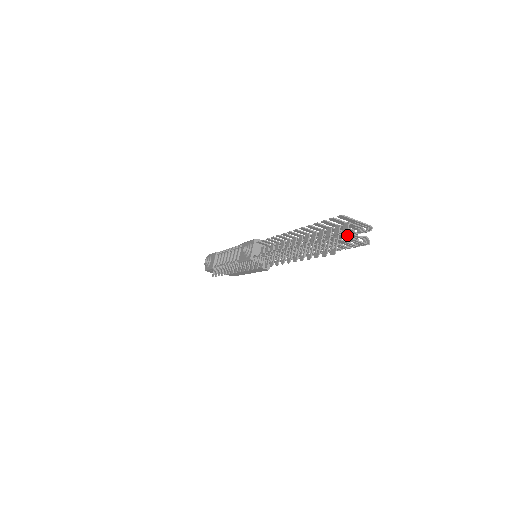
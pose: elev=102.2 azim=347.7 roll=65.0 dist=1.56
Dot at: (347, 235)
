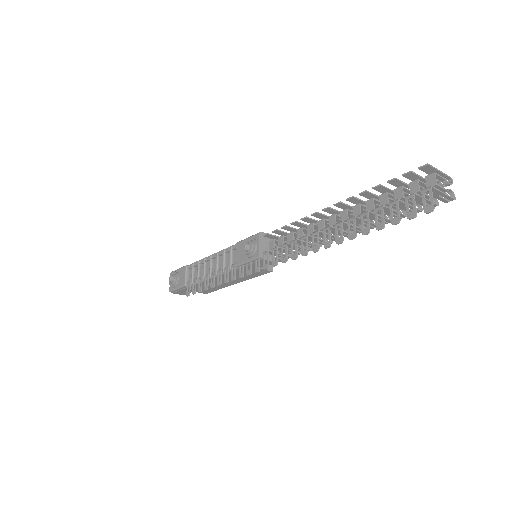
Dot at: occluded
